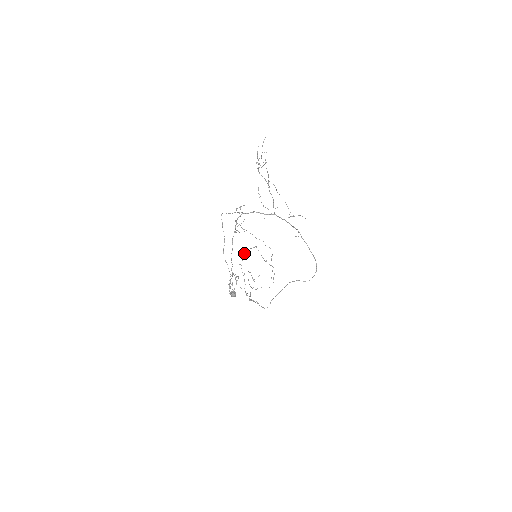
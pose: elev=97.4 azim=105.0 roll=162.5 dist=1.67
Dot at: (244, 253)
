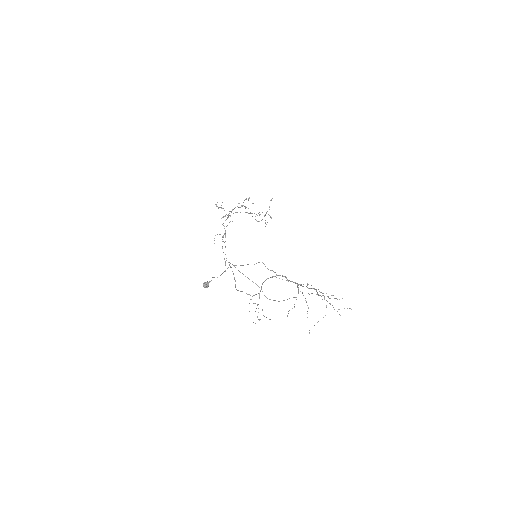
Dot at: occluded
